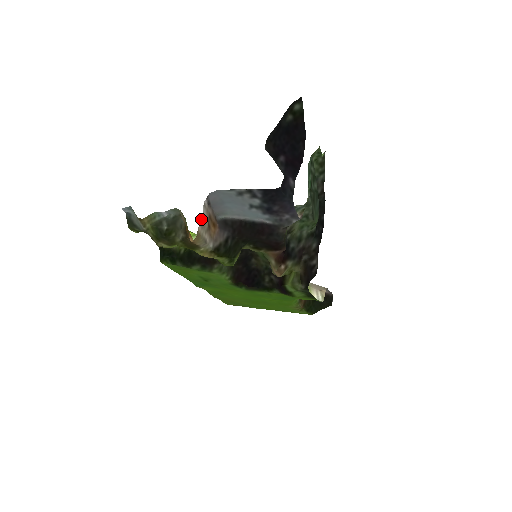
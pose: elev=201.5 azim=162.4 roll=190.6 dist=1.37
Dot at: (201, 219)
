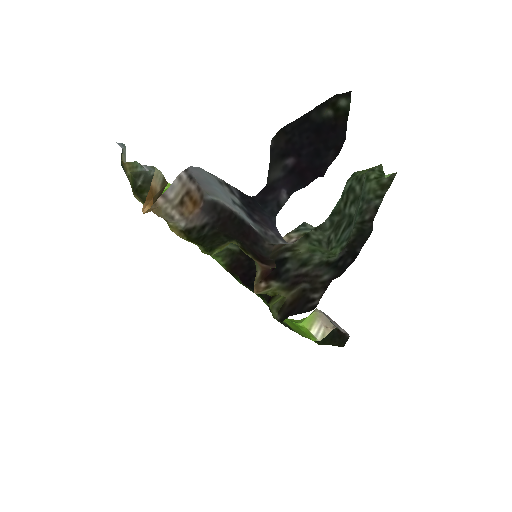
Dot at: (166, 192)
